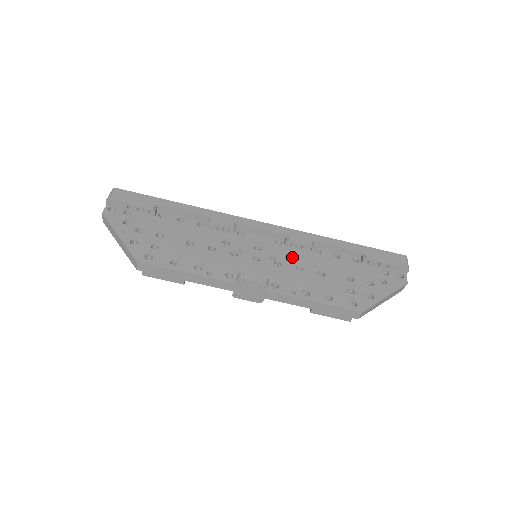
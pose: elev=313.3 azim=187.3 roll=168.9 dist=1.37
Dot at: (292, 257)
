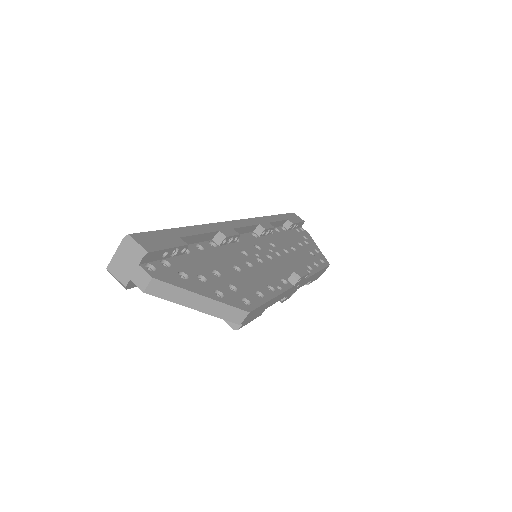
Dot at: (273, 244)
